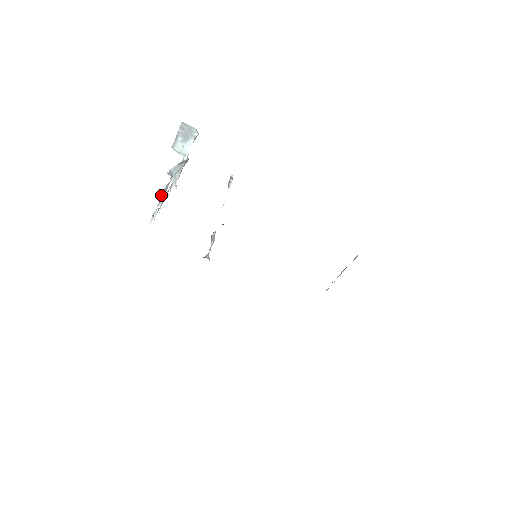
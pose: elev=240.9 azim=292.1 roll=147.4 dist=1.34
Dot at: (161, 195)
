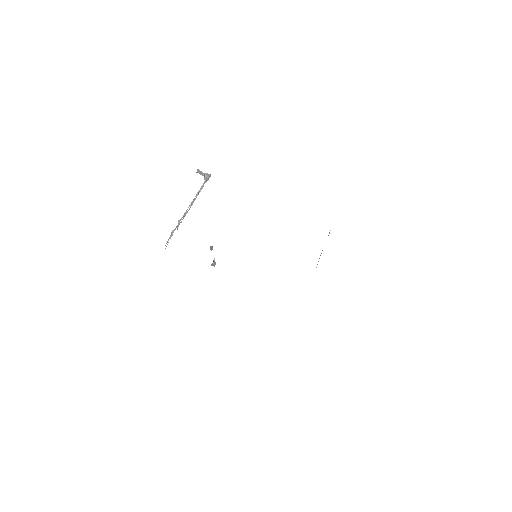
Dot at: (171, 233)
